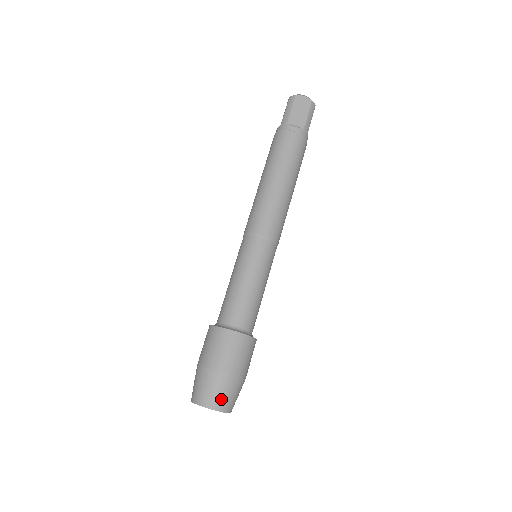
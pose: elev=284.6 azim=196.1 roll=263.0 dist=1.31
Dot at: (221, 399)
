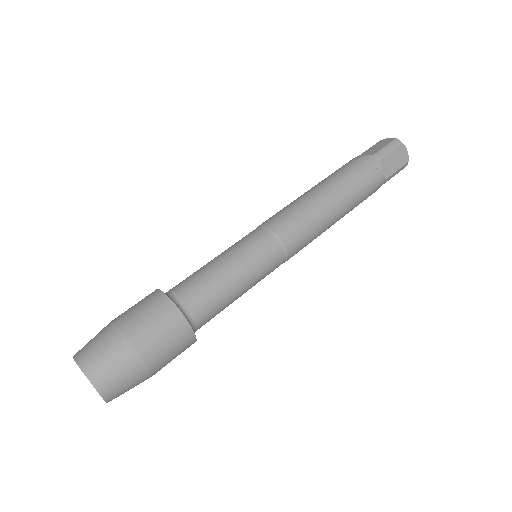
Dot at: (116, 386)
